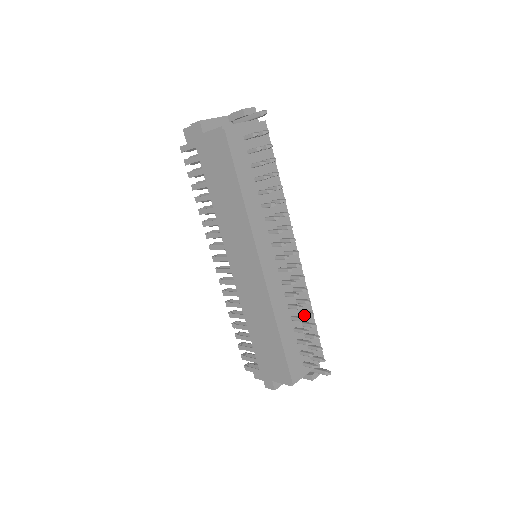
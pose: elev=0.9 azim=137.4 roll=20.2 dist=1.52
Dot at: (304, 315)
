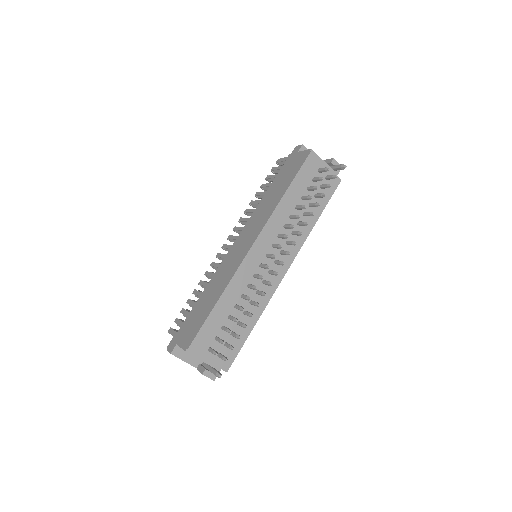
Dot at: (246, 314)
